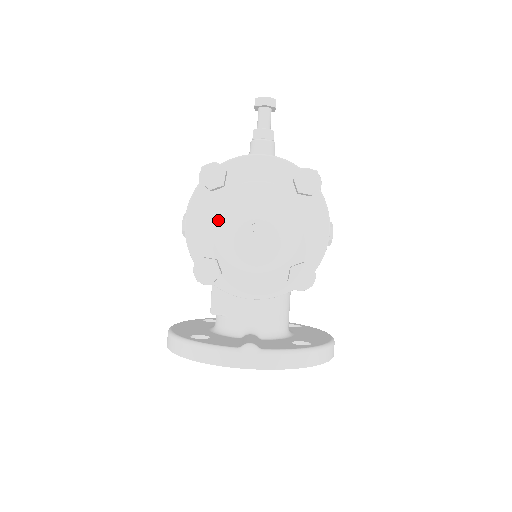
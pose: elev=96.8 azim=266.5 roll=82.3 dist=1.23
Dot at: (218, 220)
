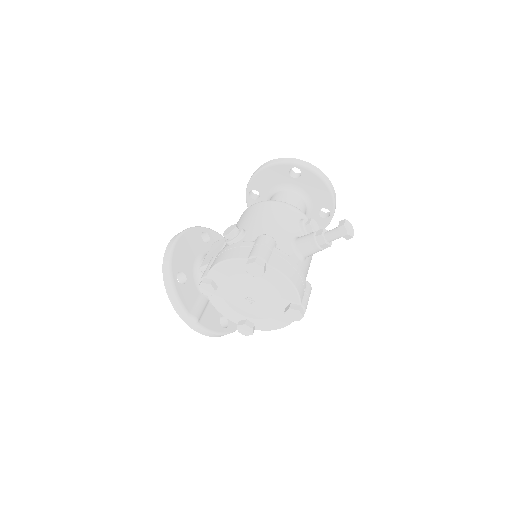
Dot at: (237, 279)
